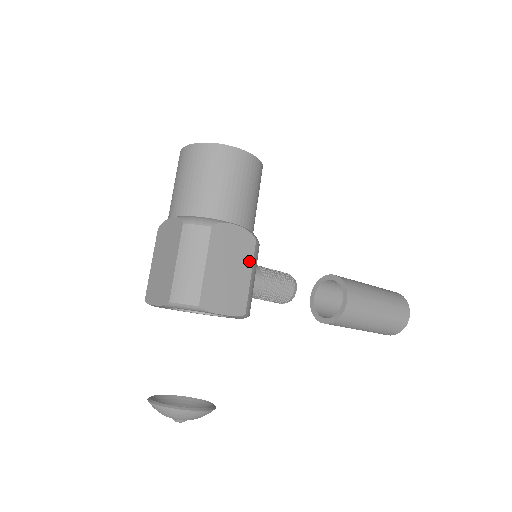
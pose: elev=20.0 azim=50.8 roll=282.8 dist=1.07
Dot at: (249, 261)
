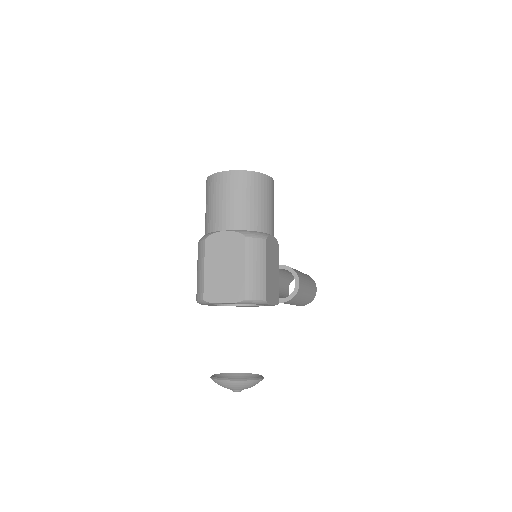
Dot at: (278, 263)
